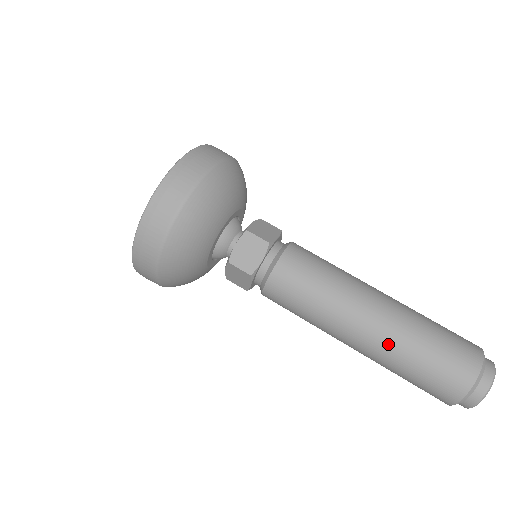
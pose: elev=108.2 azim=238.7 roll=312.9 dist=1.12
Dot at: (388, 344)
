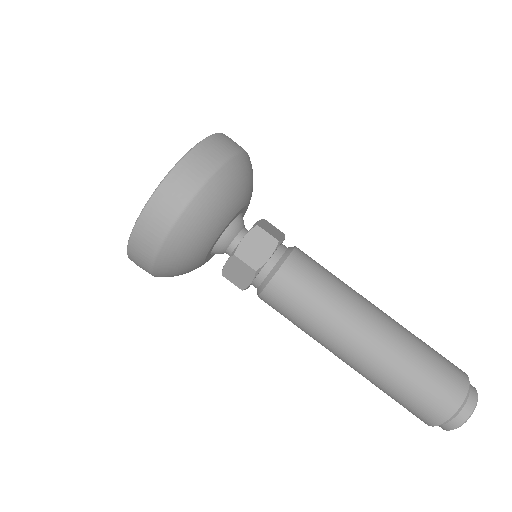
Dot at: (386, 357)
